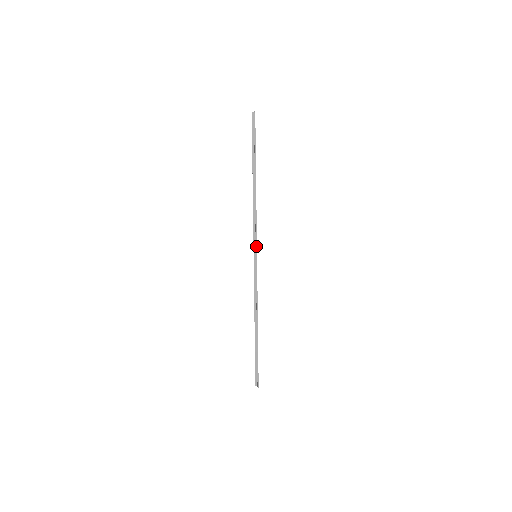
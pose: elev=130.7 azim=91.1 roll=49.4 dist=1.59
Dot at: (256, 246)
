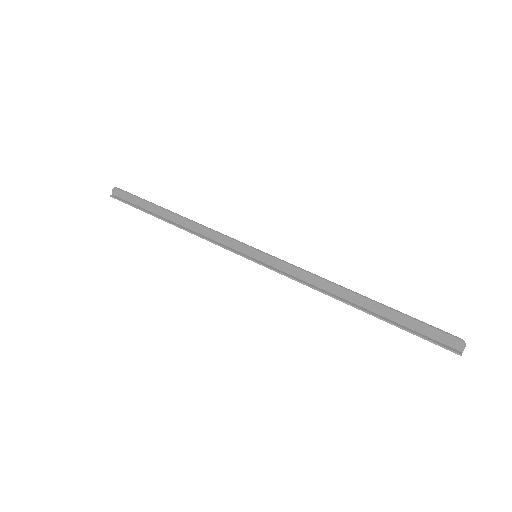
Dot at: (244, 244)
